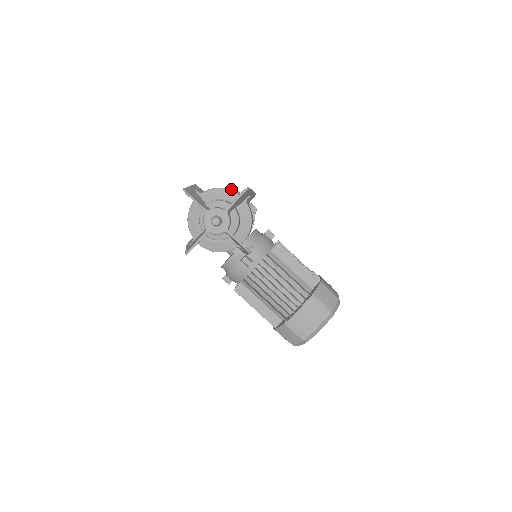
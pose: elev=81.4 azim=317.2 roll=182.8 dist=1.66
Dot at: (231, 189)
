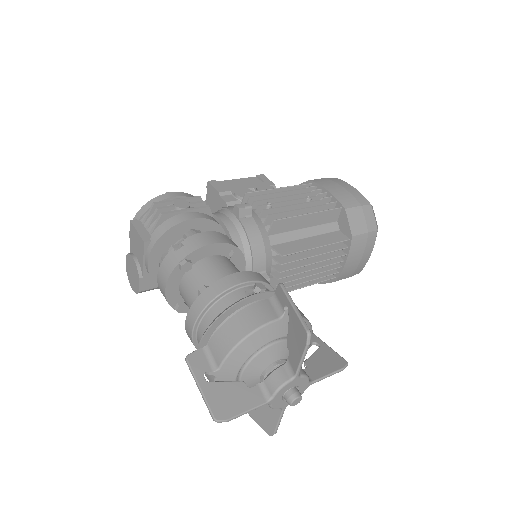
Dot at: (235, 305)
